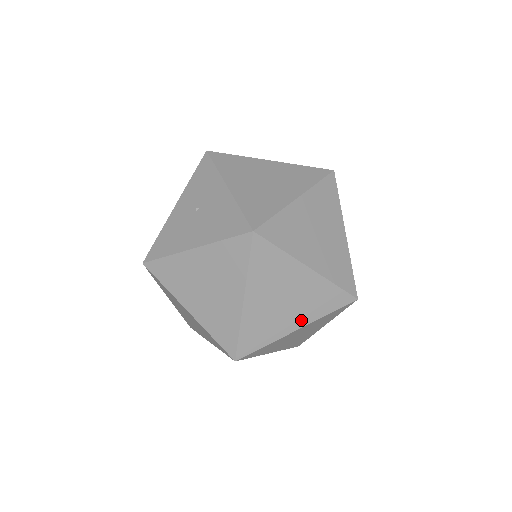
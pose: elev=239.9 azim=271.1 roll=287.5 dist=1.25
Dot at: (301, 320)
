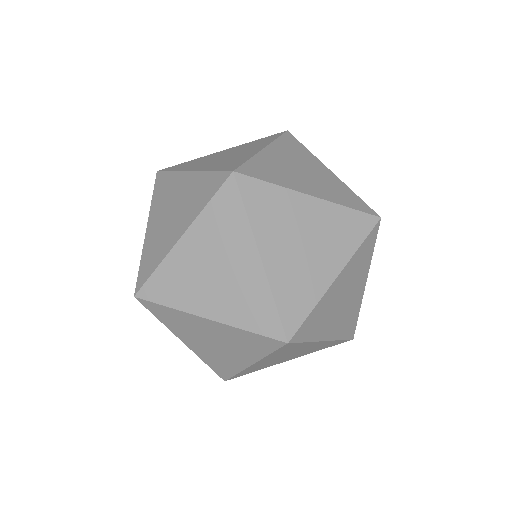
Dot at: (247, 358)
